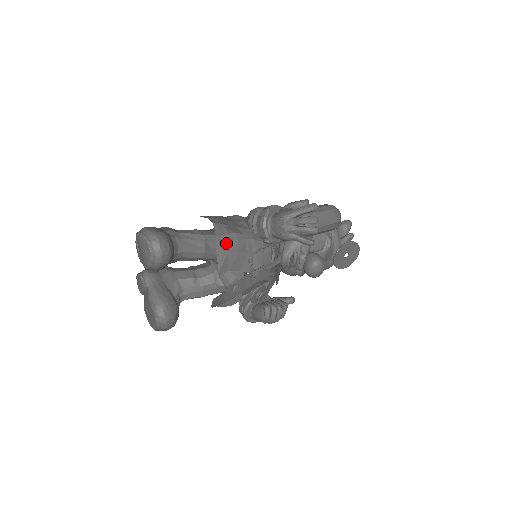
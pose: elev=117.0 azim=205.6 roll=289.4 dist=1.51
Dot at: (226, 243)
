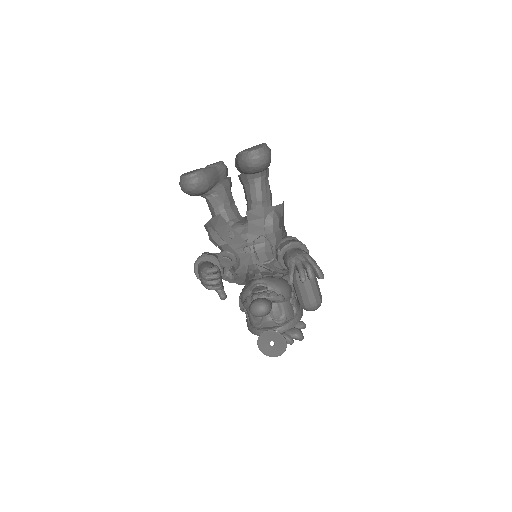
Dot at: (271, 215)
